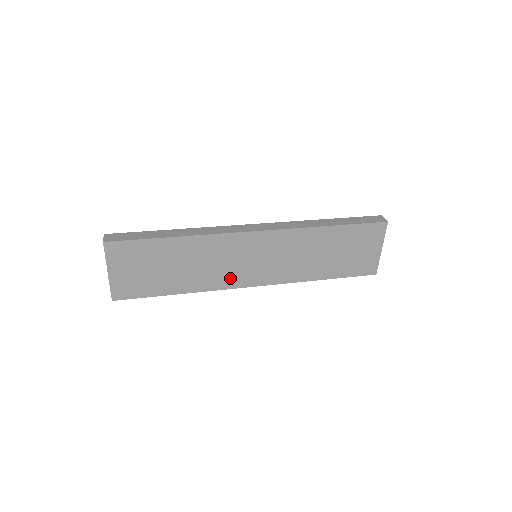
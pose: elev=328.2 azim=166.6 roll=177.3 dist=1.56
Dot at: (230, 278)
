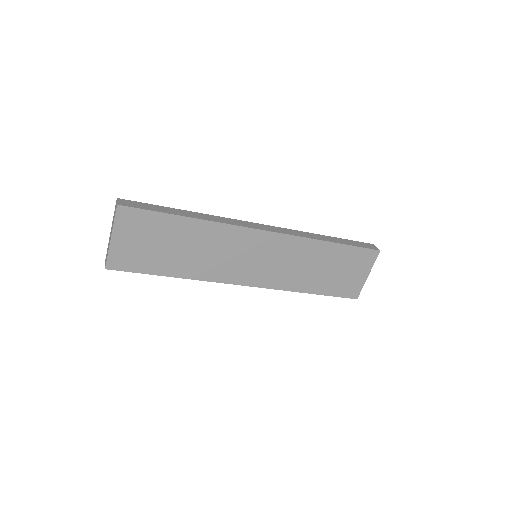
Dot at: (227, 272)
